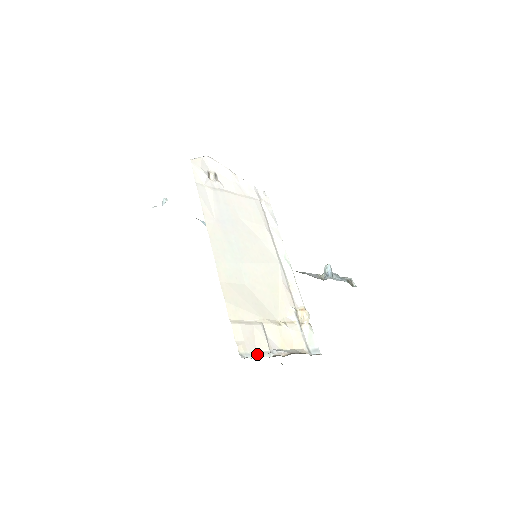
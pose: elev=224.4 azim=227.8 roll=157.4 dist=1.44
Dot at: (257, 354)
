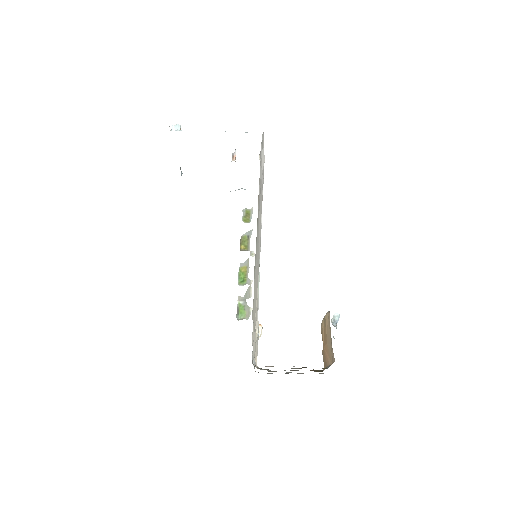
Dot at: (252, 360)
